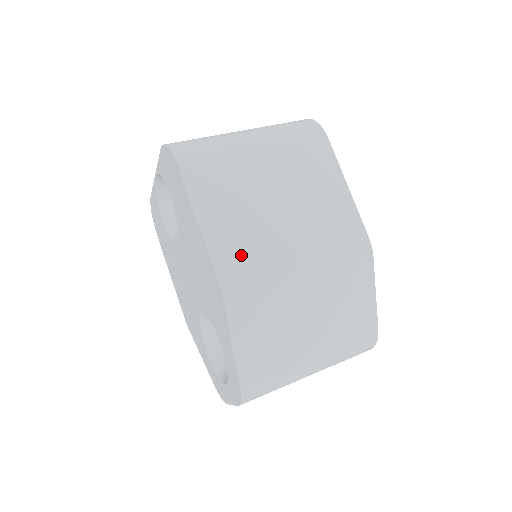
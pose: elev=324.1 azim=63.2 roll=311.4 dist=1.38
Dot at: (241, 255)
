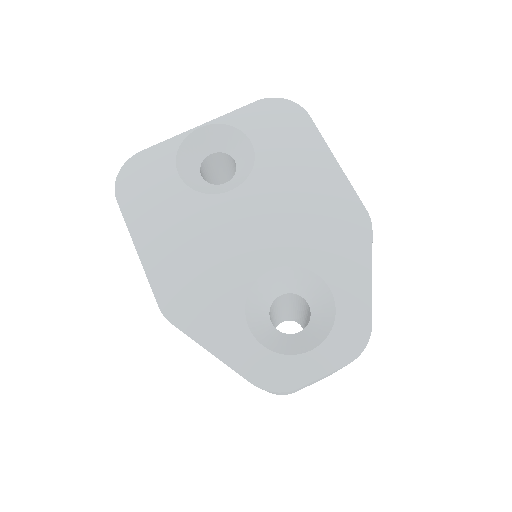
Dot at: occluded
